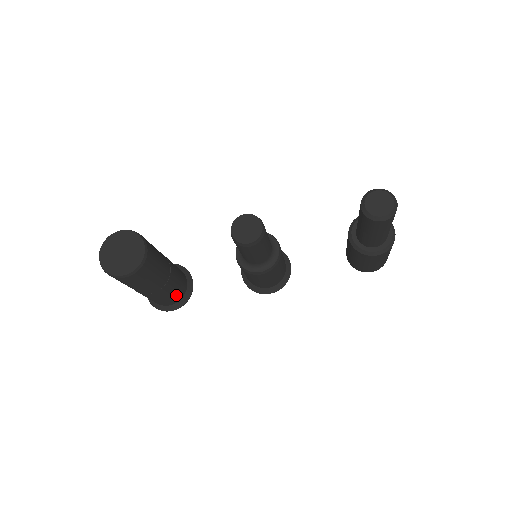
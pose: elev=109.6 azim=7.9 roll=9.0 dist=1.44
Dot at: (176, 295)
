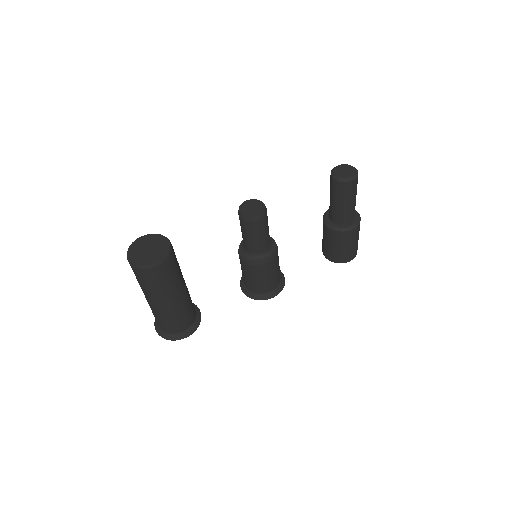
Dot at: (190, 315)
